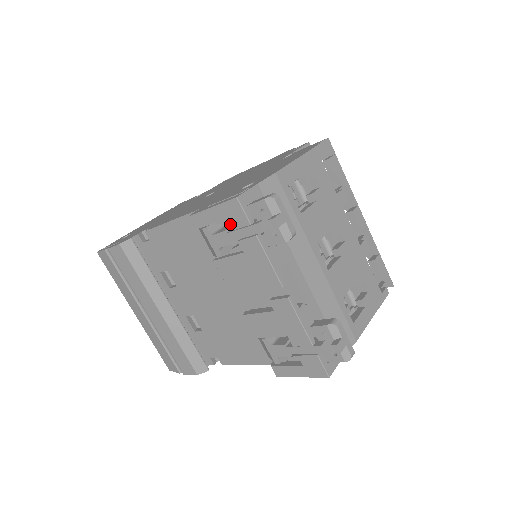
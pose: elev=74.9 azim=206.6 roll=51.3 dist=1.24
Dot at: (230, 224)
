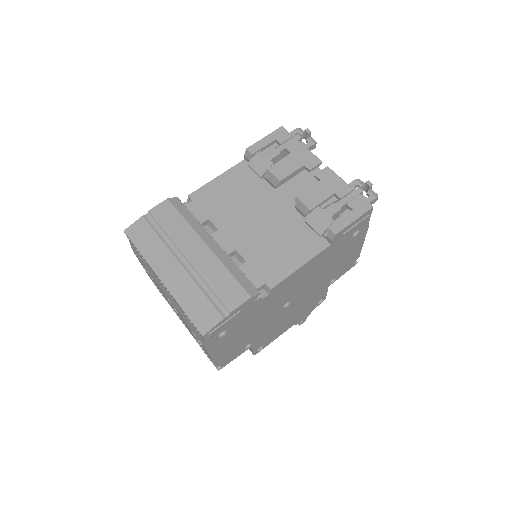
Dot at: (279, 141)
